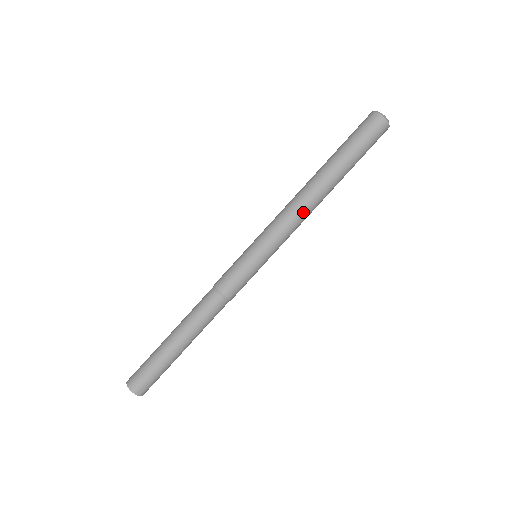
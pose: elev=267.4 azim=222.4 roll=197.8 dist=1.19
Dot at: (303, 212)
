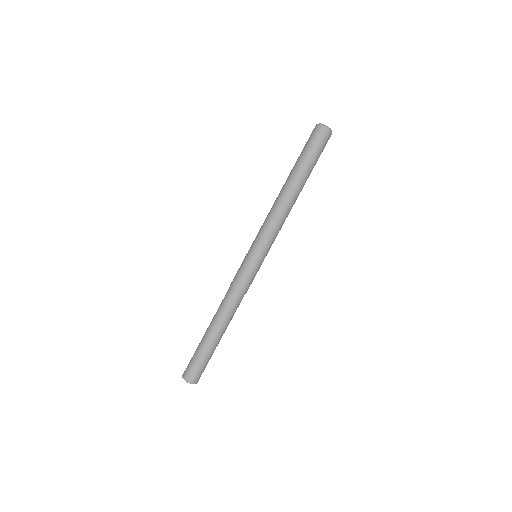
Dot at: (279, 212)
